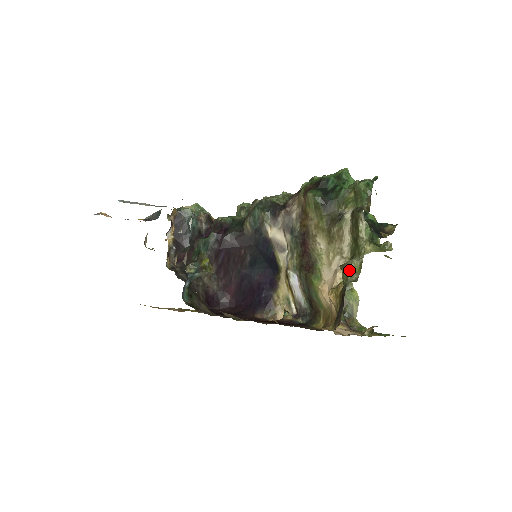
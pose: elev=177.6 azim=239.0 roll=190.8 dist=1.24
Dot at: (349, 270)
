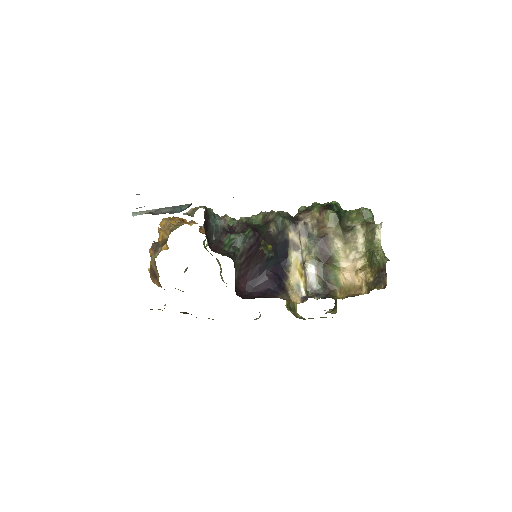
Dot at: (380, 255)
